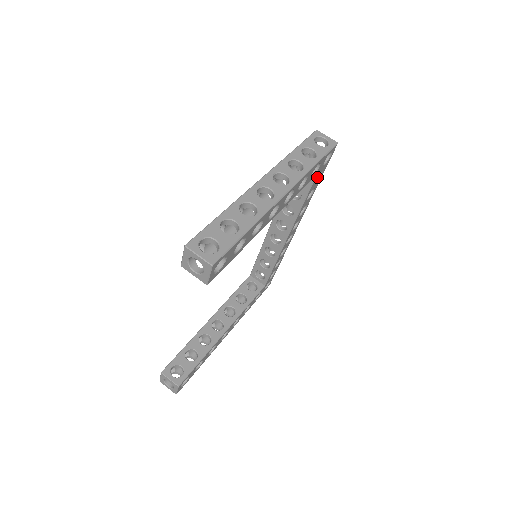
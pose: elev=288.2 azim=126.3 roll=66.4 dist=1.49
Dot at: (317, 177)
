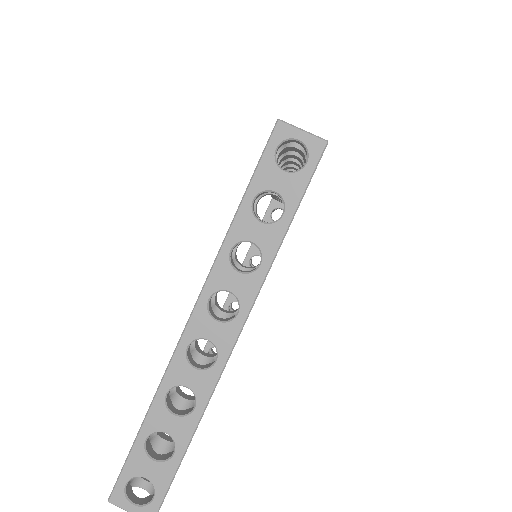
Dot at: occluded
